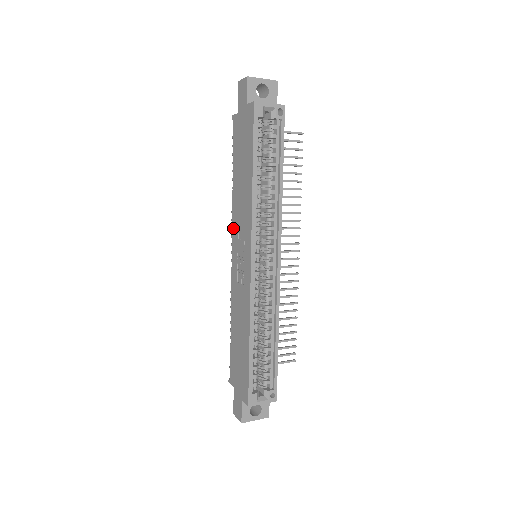
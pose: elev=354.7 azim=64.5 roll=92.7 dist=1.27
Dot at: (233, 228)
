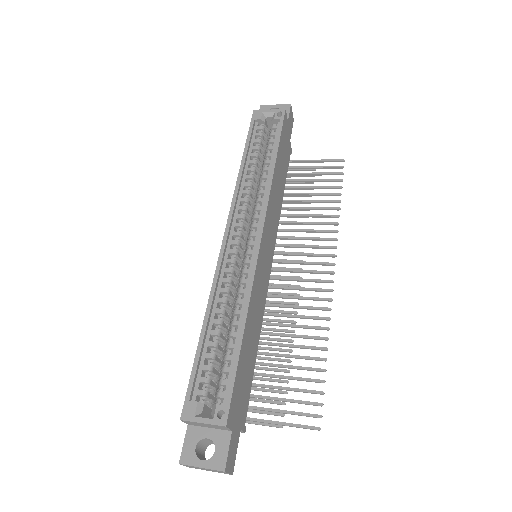
Dot at: occluded
